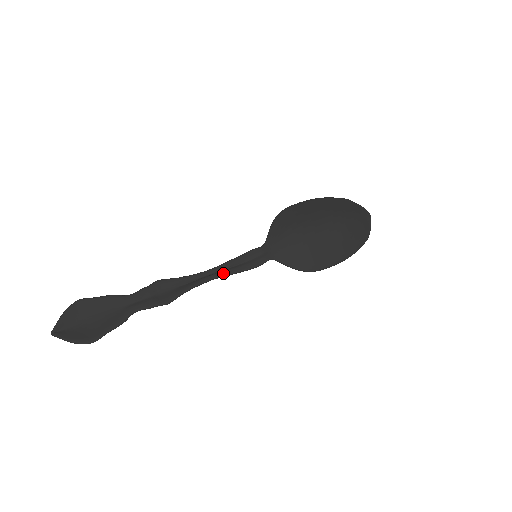
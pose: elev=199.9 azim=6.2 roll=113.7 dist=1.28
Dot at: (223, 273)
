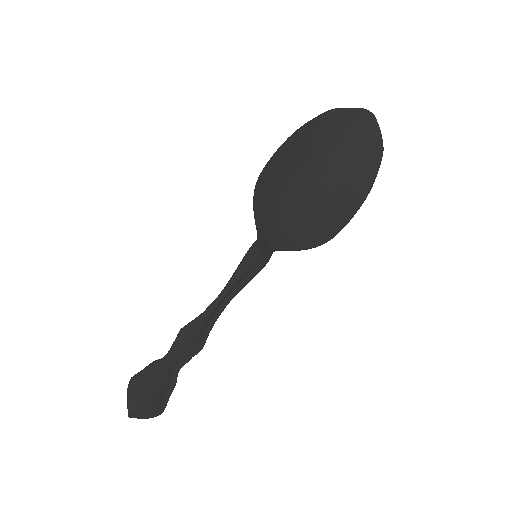
Dot at: (235, 291)
